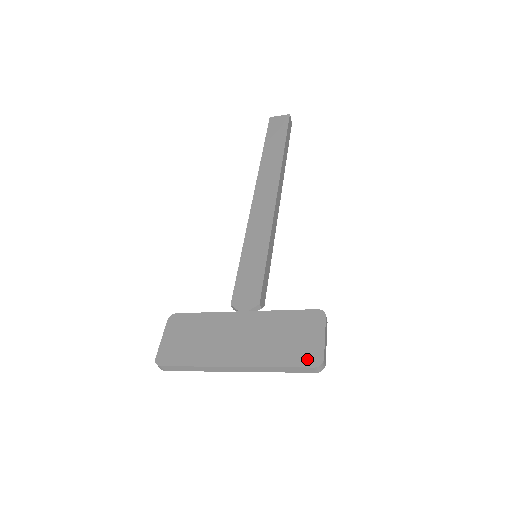
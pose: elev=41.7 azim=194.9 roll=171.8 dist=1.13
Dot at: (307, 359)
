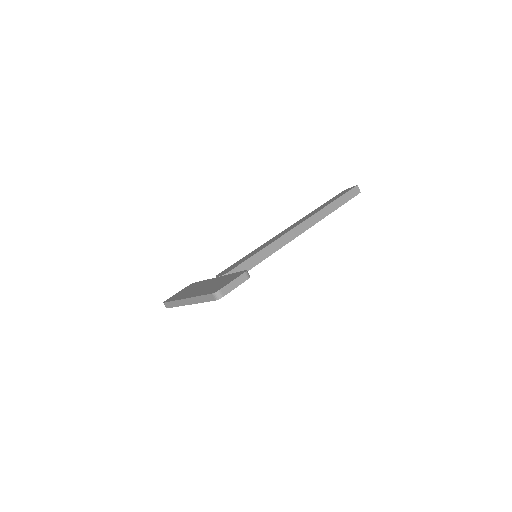
Dot at: (214, 291)
